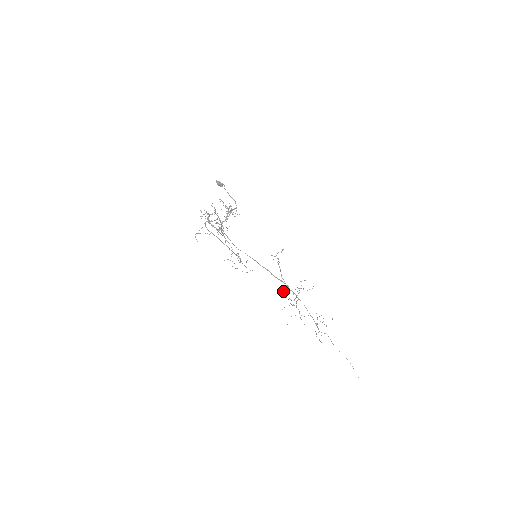
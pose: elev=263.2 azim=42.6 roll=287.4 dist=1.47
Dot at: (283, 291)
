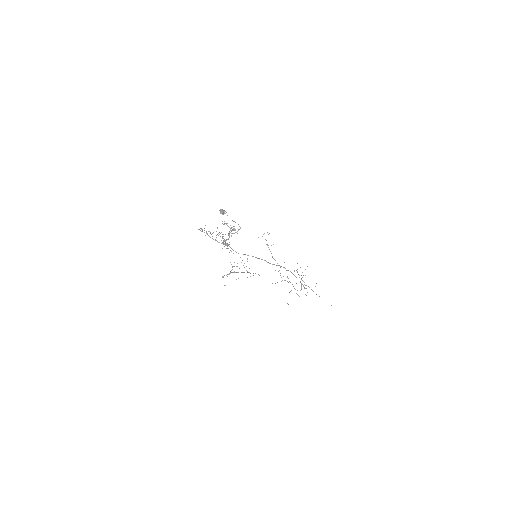
Dot at: occluded
